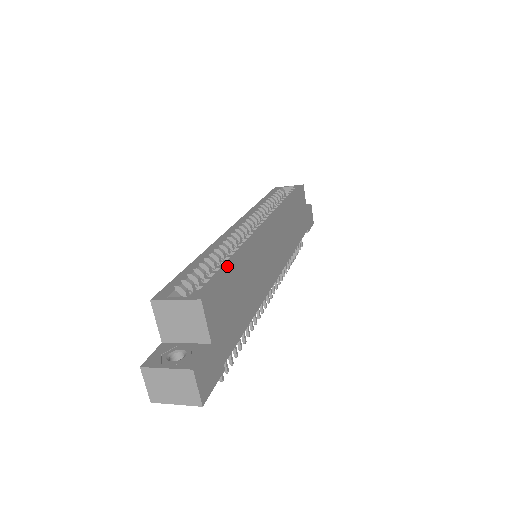
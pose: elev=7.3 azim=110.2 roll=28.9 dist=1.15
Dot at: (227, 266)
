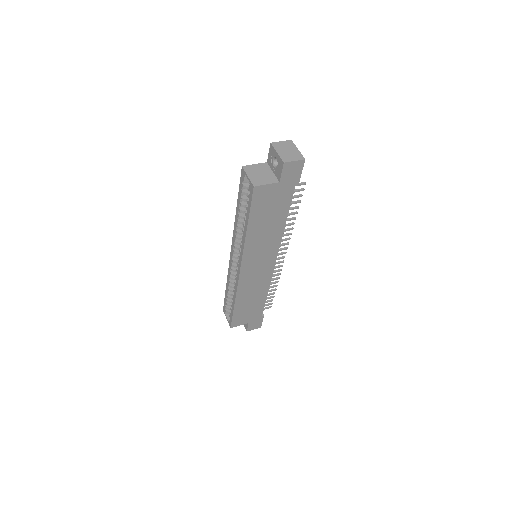
Dot at: (232, 310)
